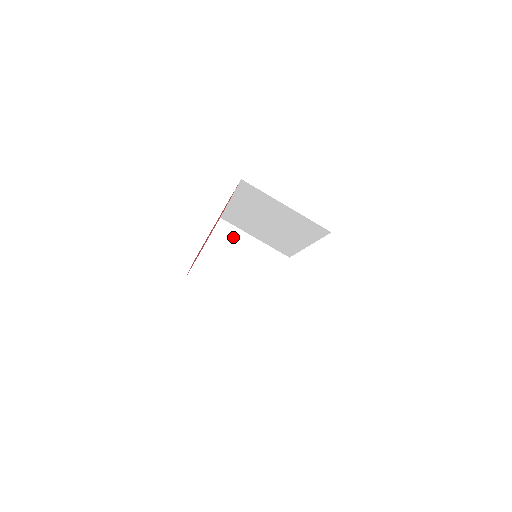
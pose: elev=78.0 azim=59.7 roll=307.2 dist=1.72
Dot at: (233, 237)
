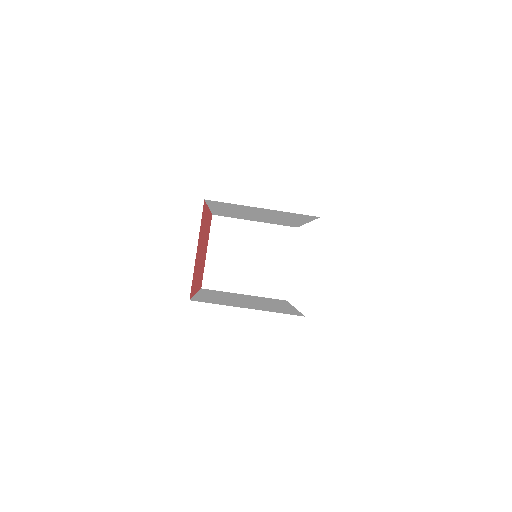
Dot at: (232, 229)
